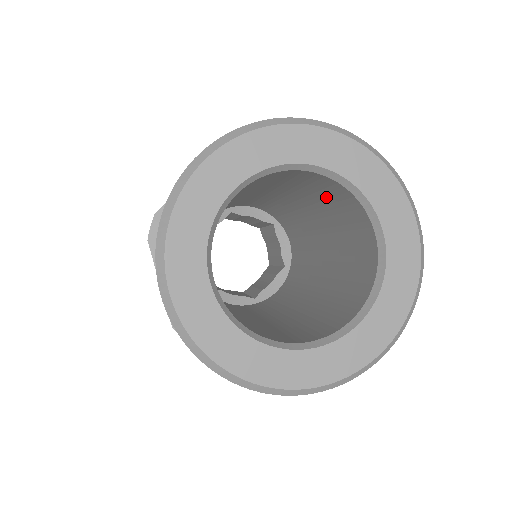
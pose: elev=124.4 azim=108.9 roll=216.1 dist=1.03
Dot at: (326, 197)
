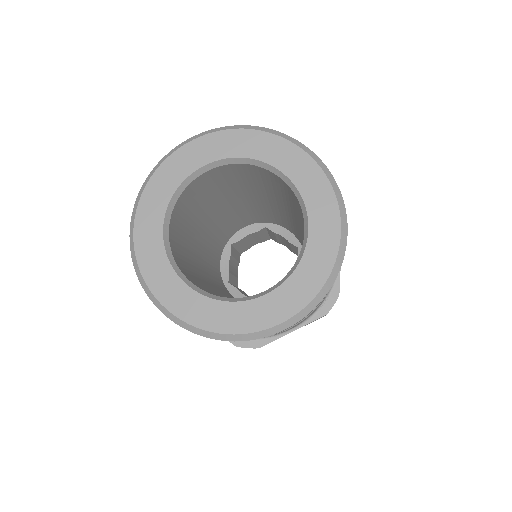
Dot at: (294, 204)
